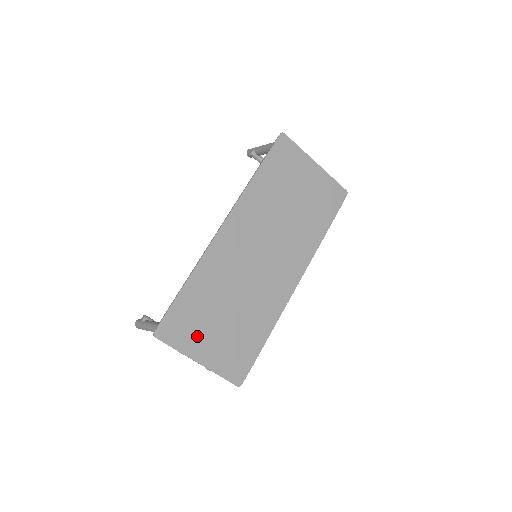
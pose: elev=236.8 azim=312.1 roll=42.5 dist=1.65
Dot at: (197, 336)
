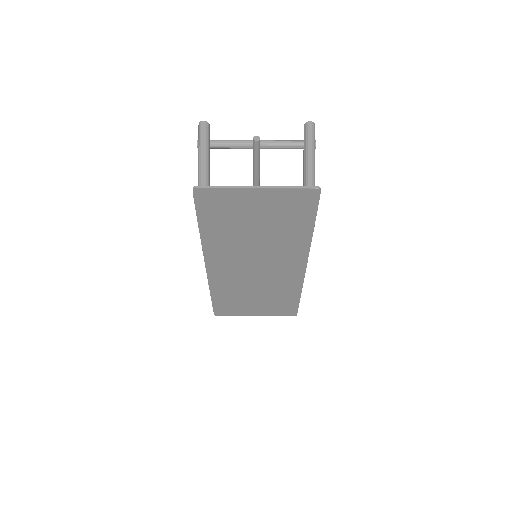
Dot at: (243, 309)
